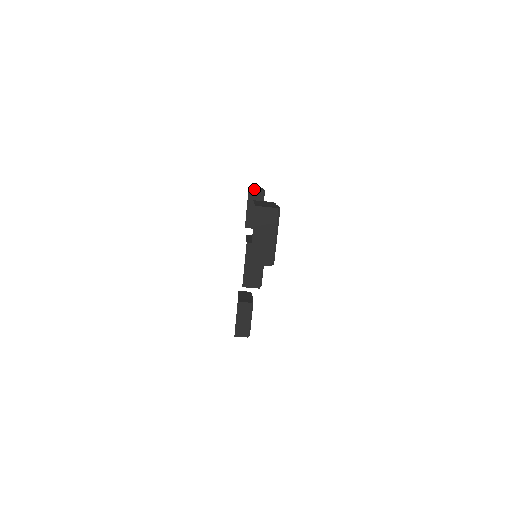
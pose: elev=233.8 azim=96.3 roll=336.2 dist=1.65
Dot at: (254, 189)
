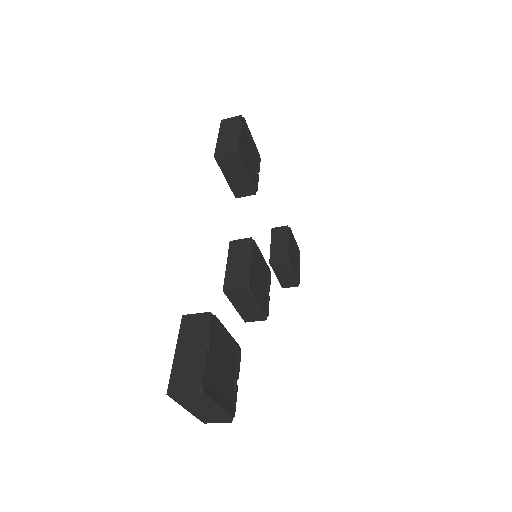
Dot at: (222, 152)
